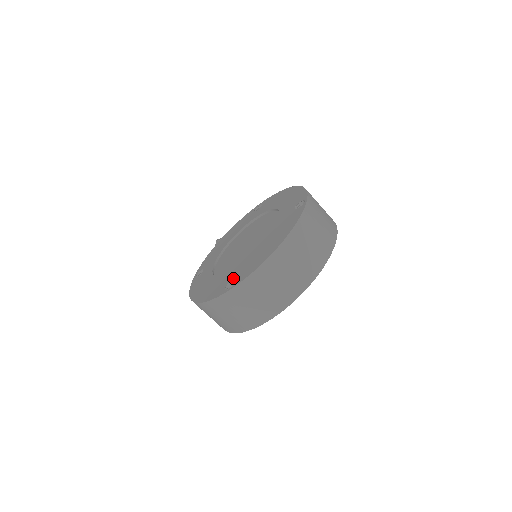
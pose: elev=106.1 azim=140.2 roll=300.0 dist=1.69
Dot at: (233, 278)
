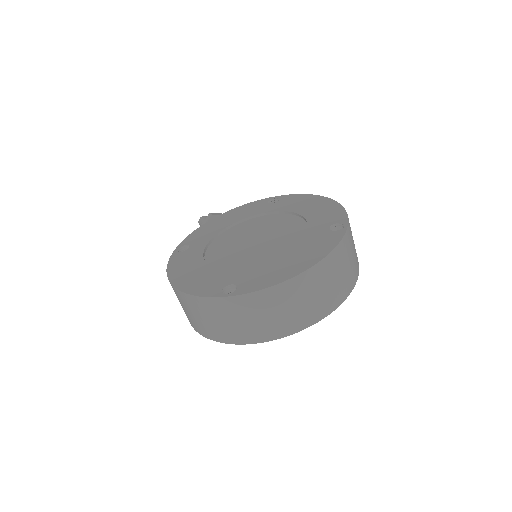
Dot at: (235, 282)
